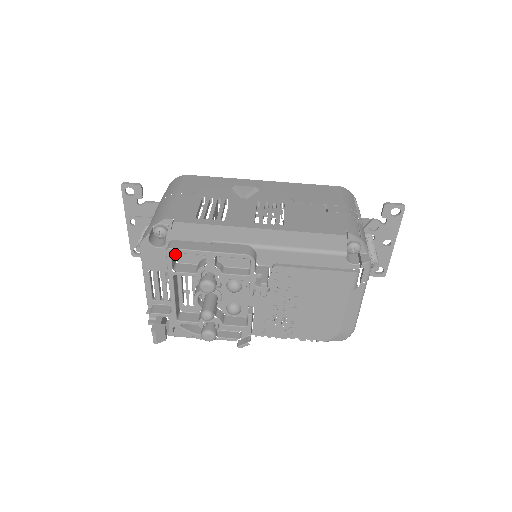
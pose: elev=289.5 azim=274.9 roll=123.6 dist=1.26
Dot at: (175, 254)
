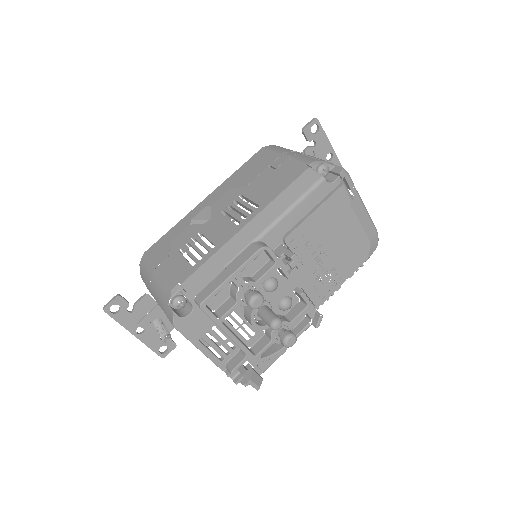
Dot at: (207, 306)
